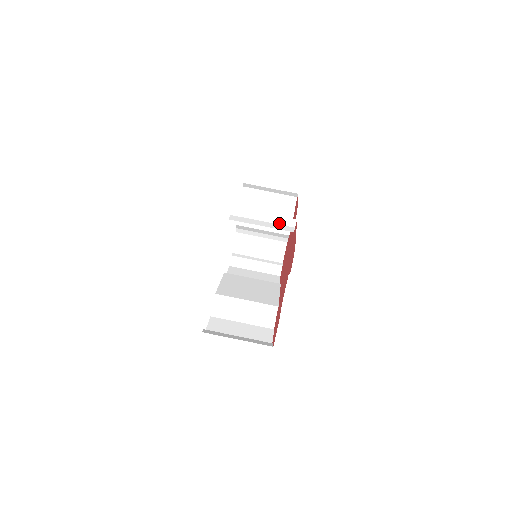
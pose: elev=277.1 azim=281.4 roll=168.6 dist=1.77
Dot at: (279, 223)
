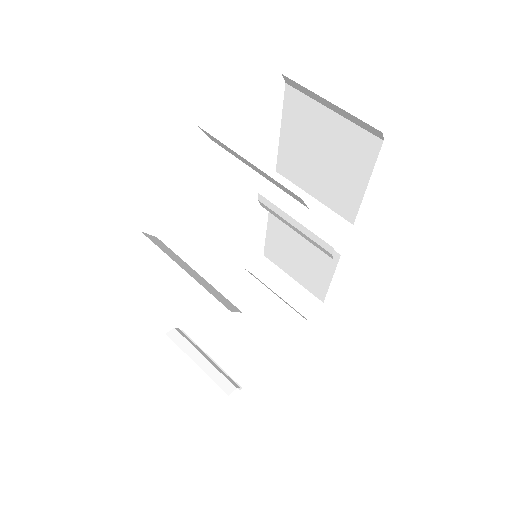
Dot at: (324, 221)
